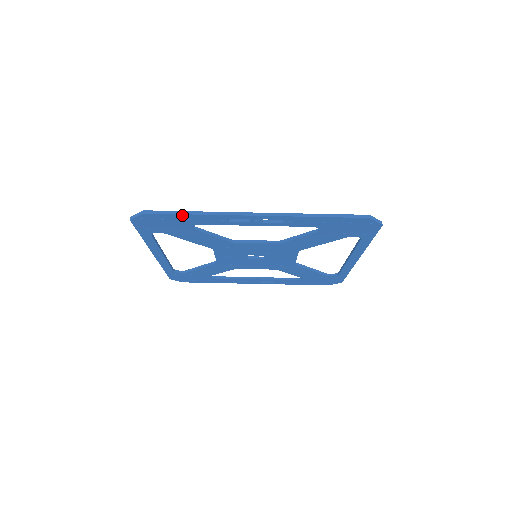
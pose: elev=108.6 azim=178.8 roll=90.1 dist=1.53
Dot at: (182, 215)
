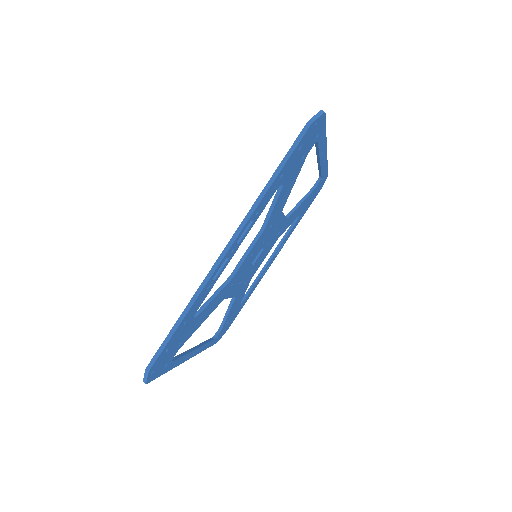
Dot at: (177, 330)
